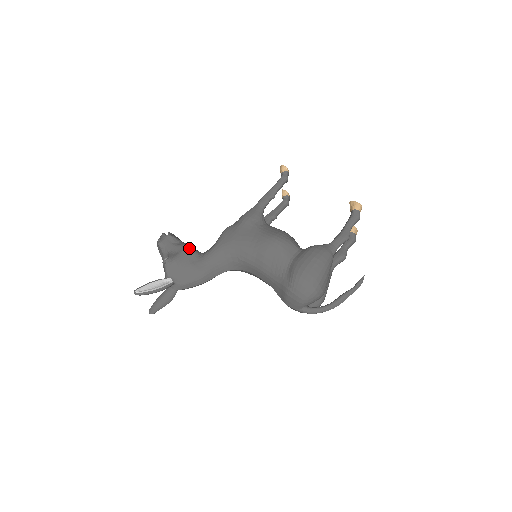
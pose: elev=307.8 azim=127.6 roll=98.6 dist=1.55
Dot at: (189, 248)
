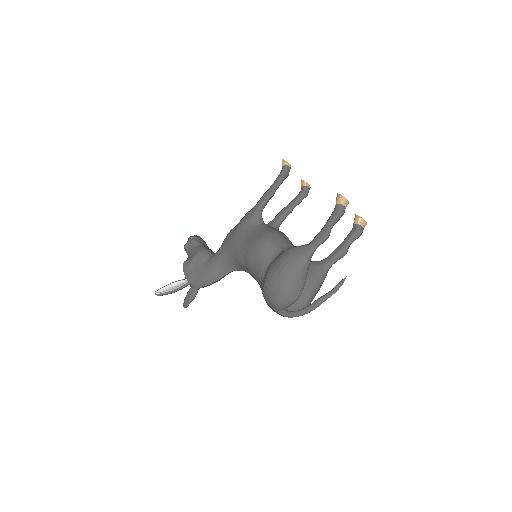
Dot at: (201, 251)
